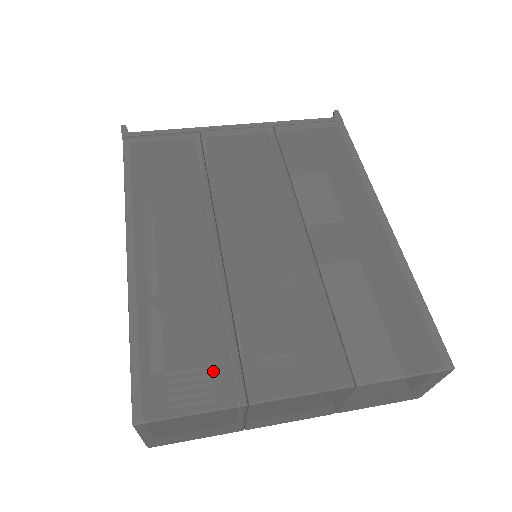
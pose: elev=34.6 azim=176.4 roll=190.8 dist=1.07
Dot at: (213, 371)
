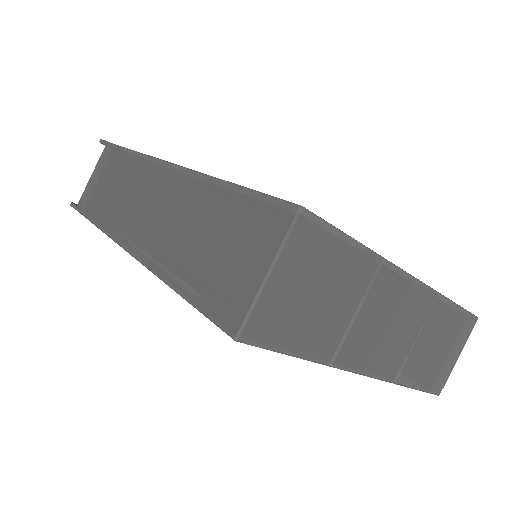
Dot at: occluded
